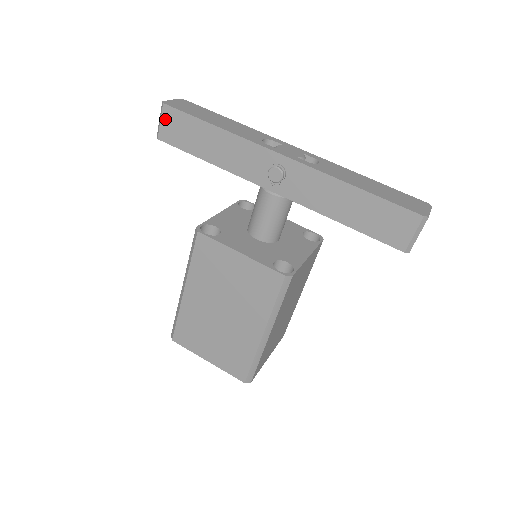
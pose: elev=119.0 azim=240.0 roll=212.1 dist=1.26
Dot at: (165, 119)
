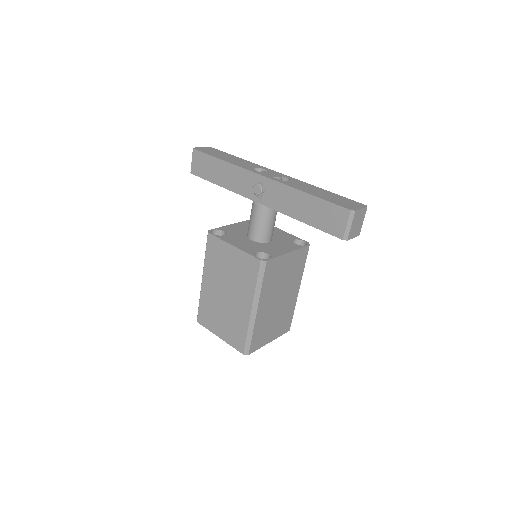
Dot at: (194, 159)
